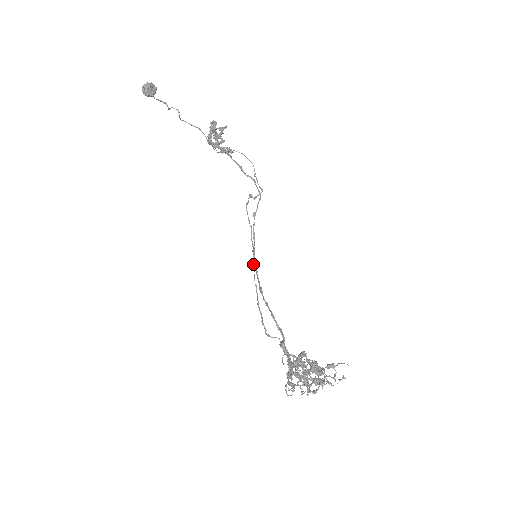
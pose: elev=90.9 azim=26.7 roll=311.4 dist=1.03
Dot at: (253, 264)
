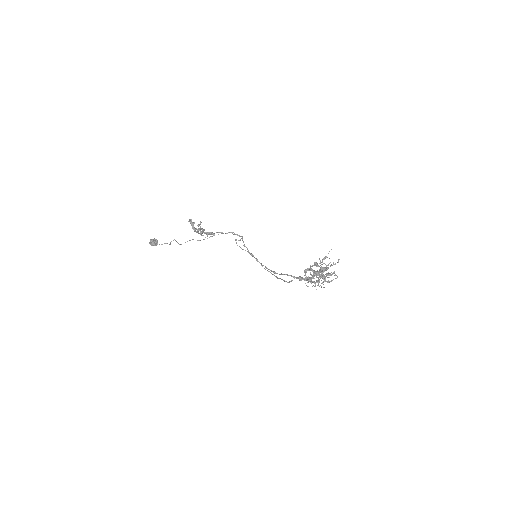
Dot at: occluded
